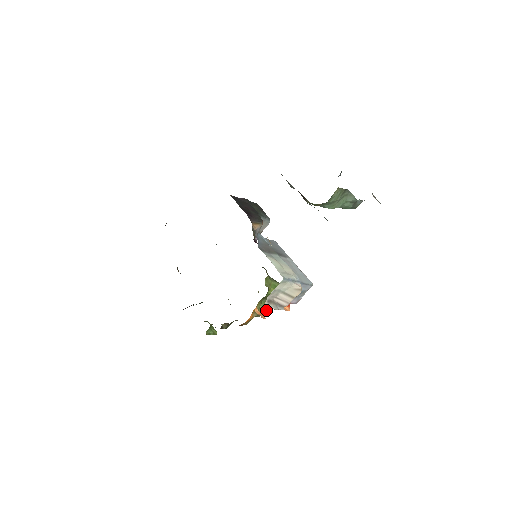
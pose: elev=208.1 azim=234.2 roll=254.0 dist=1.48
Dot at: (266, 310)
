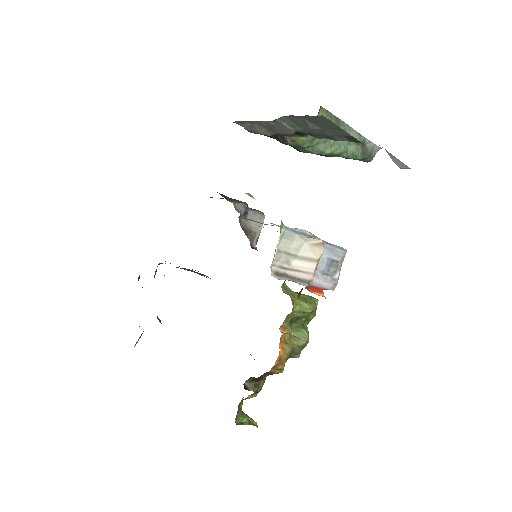
Dot at: (303, 339)
